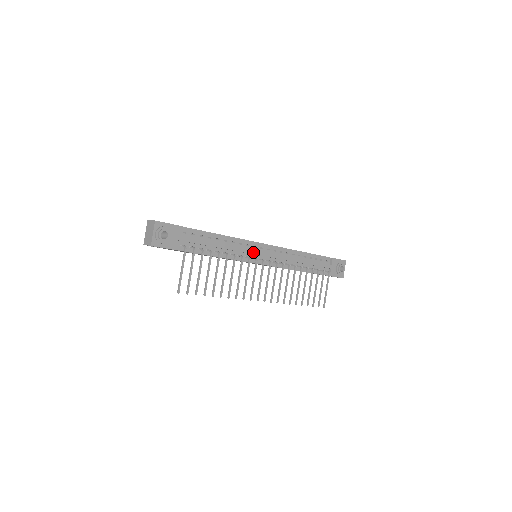
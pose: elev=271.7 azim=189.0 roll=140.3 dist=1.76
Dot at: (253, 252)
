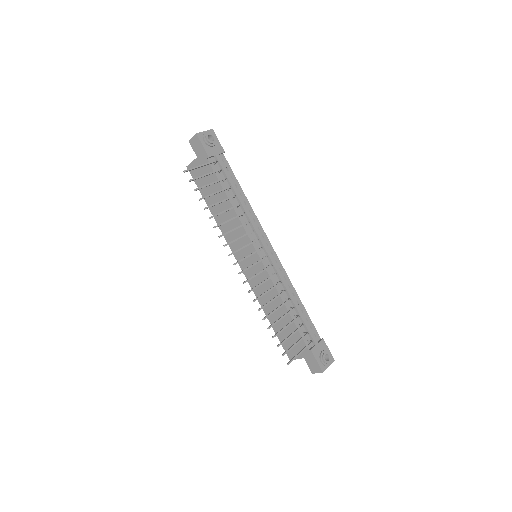
Dot at: (259, 235)
